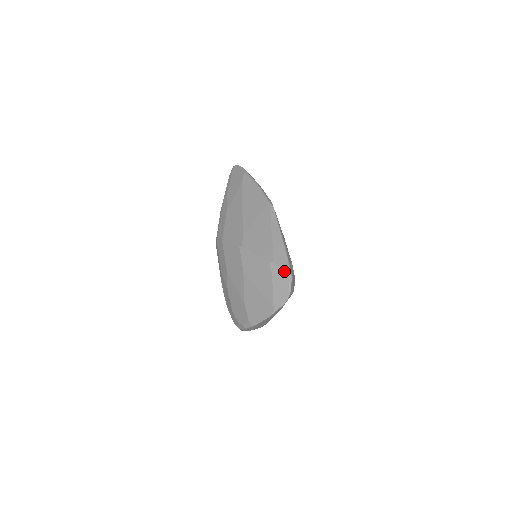
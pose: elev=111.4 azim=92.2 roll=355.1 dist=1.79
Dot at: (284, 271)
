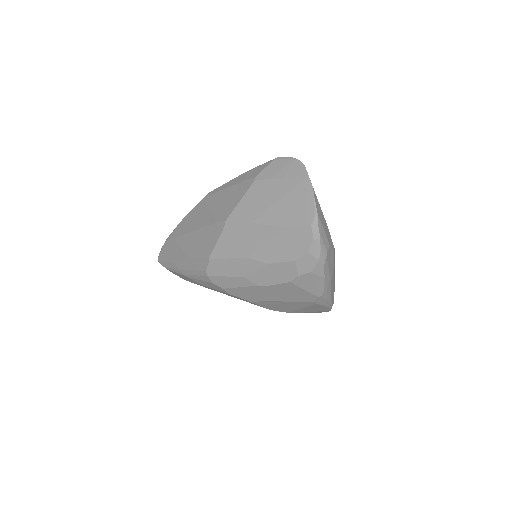
Dot at: (270, 164)
